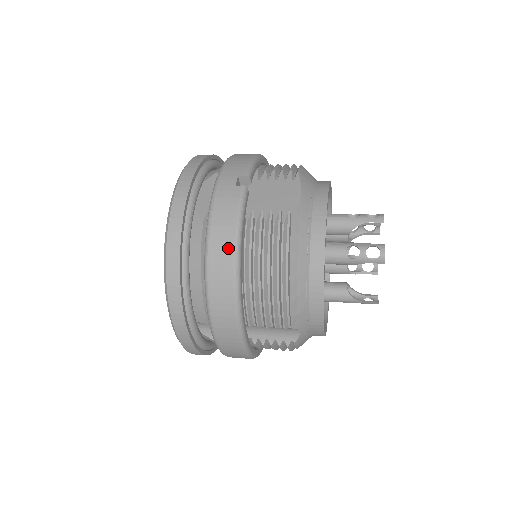
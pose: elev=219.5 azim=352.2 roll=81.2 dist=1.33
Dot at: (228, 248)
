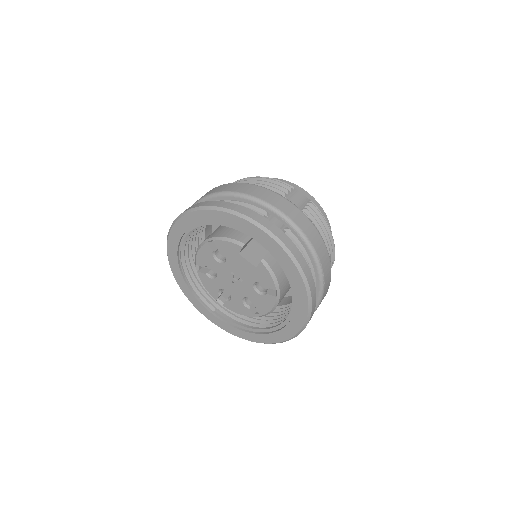
Dot at: (220, 187)
